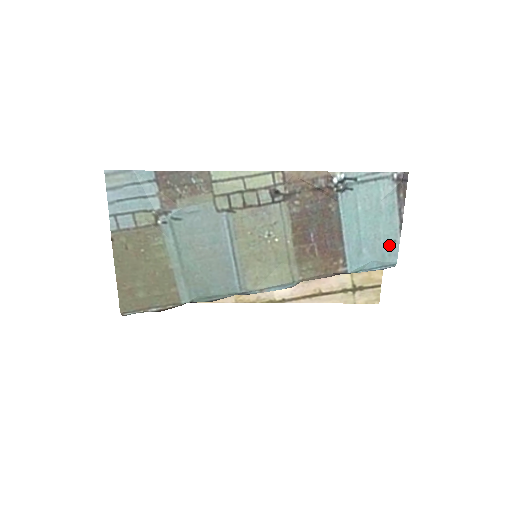
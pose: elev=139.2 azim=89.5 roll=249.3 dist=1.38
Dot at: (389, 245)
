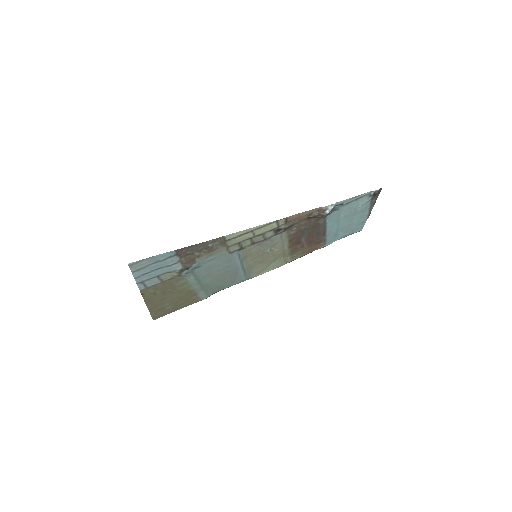
Dot at: (358, 225)
